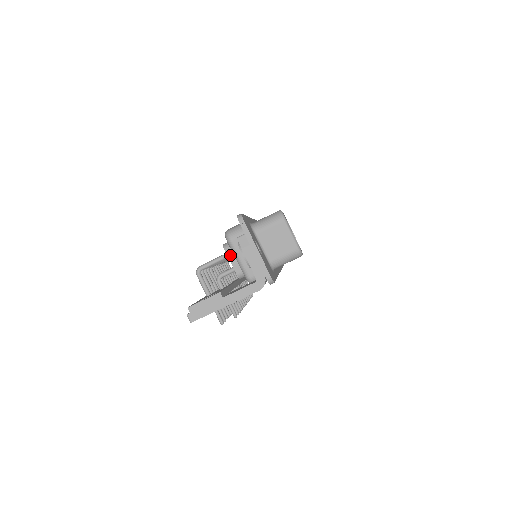
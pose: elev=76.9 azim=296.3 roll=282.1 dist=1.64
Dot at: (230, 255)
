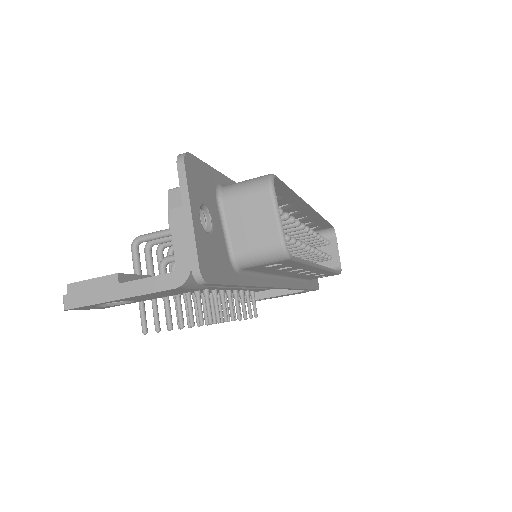
Dot at: occluded
